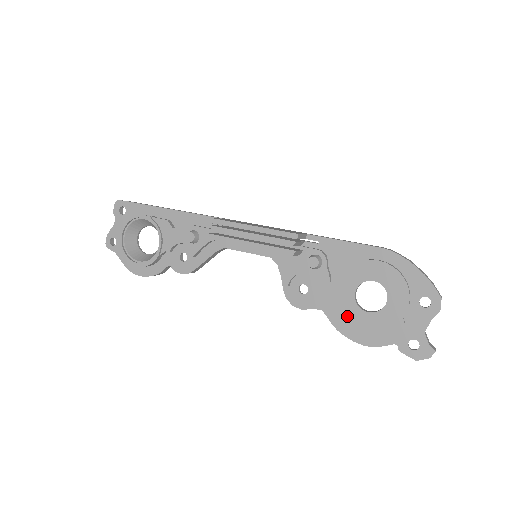
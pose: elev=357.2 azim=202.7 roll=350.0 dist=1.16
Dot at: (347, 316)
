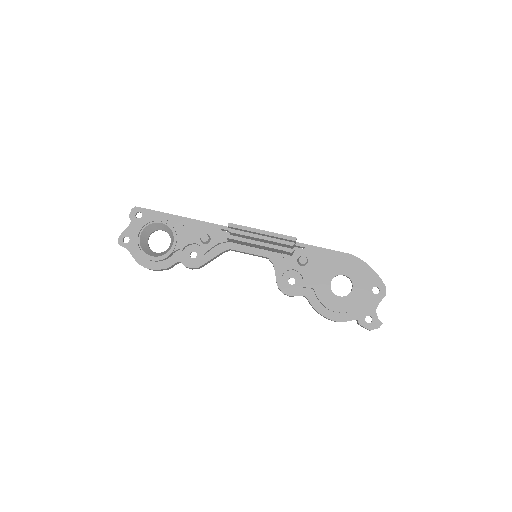
Dot at: (325, 299)
